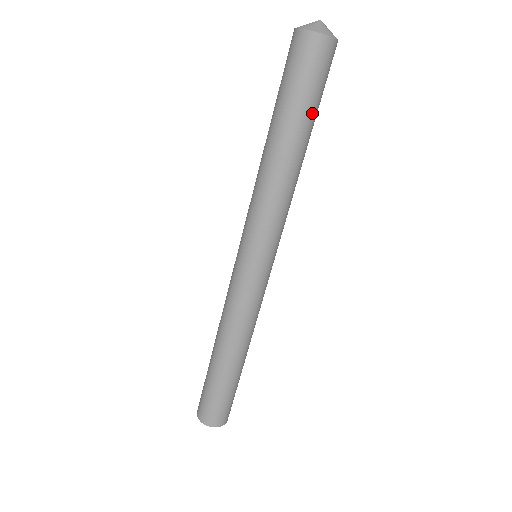
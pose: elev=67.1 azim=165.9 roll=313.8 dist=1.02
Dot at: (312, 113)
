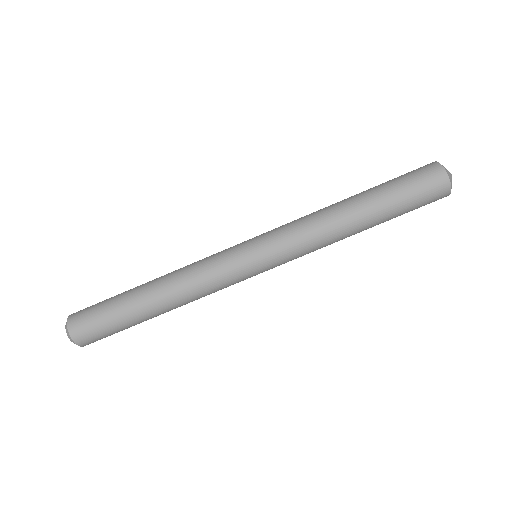
Dot at: (394, 212)
